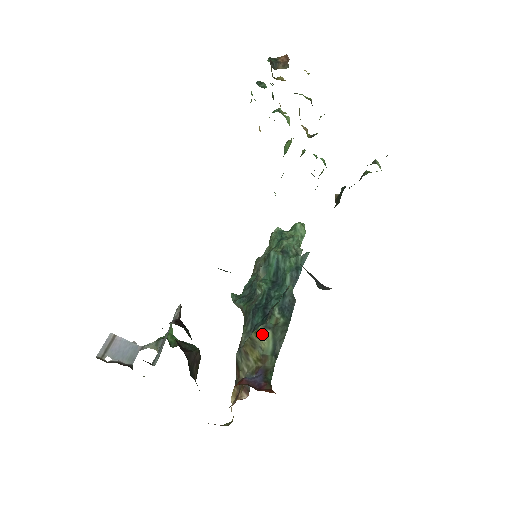
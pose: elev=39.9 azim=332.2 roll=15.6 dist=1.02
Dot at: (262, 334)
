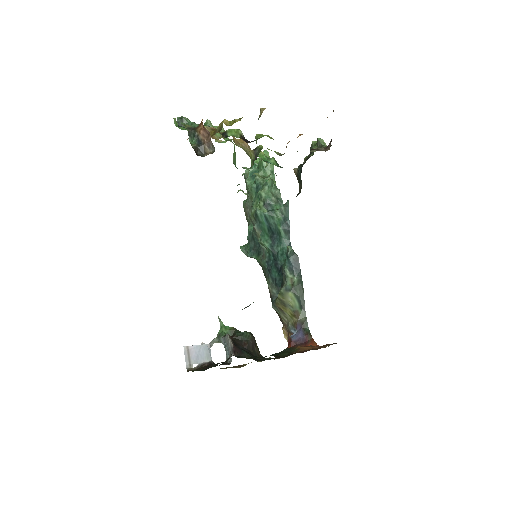
Dot at: (286, 296)
